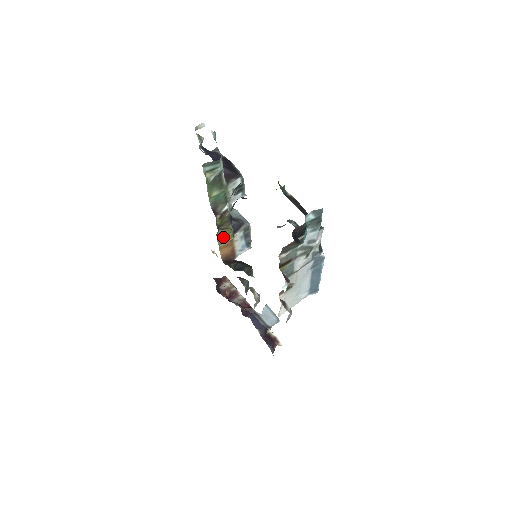
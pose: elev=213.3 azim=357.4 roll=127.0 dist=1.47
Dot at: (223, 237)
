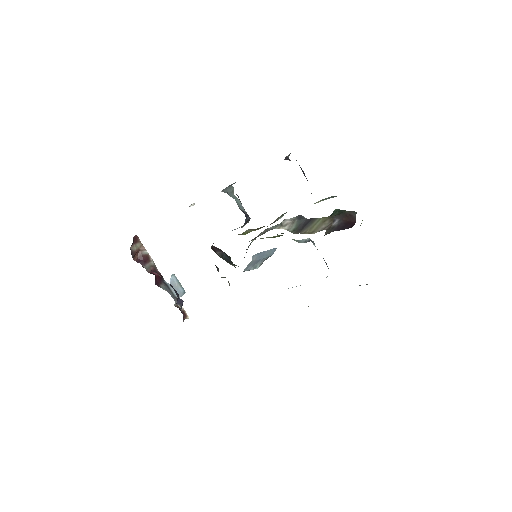
Dot at: (242, 233)
